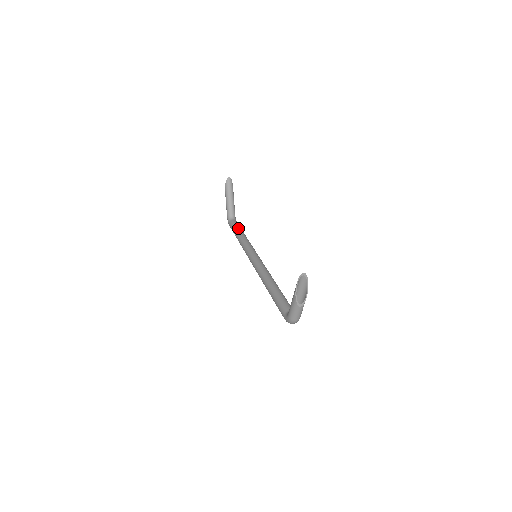
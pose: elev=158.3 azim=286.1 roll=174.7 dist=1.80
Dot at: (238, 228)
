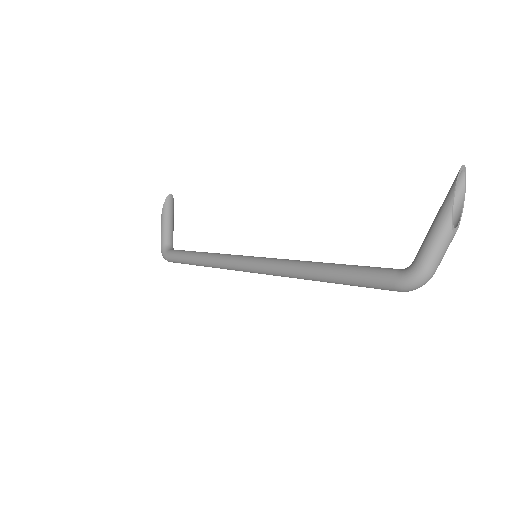
Dot at: occluded
